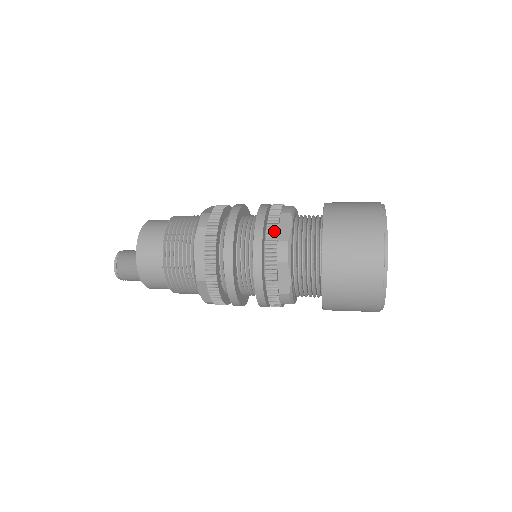
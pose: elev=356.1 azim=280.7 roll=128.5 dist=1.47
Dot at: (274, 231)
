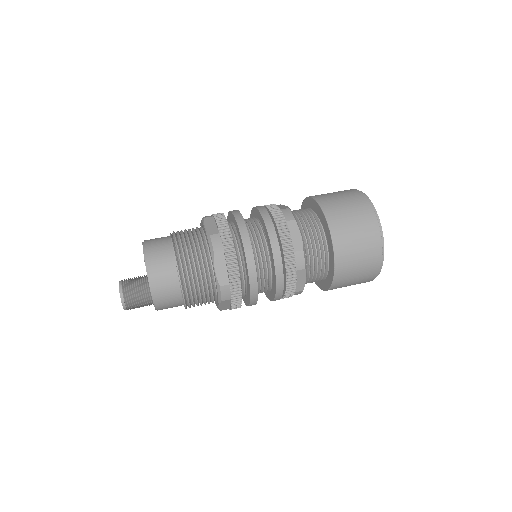
Dot at: (289, 243)
